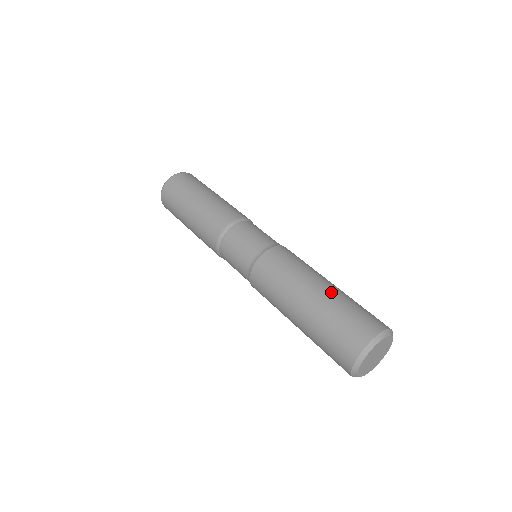
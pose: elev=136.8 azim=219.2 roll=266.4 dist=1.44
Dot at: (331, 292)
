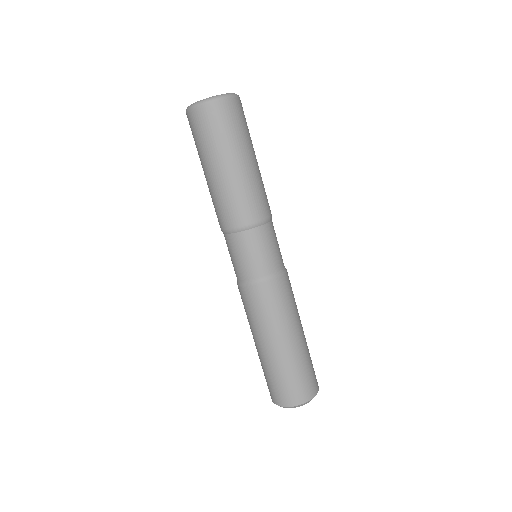
Dot at: (265, 358)
